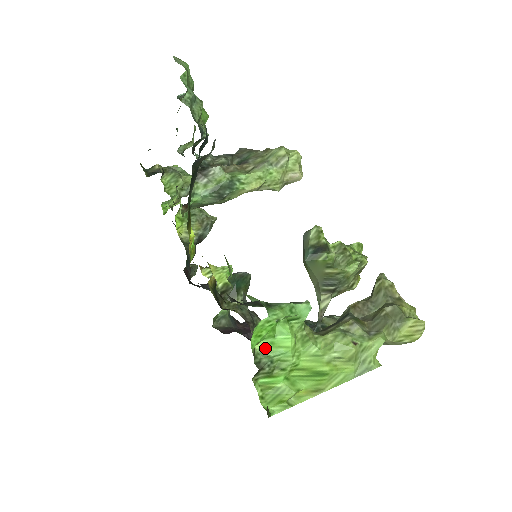
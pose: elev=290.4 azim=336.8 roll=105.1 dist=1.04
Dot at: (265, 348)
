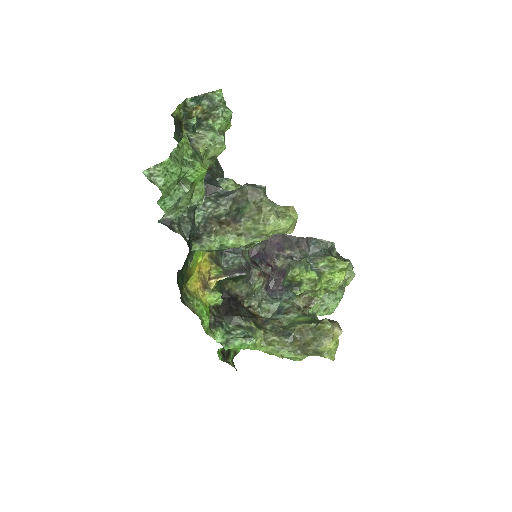
Dot at: occluded
